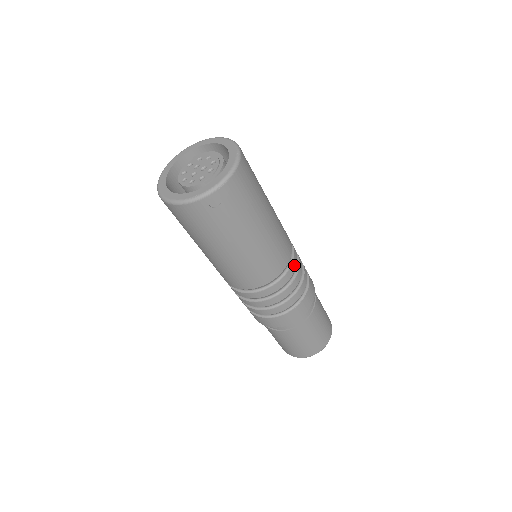
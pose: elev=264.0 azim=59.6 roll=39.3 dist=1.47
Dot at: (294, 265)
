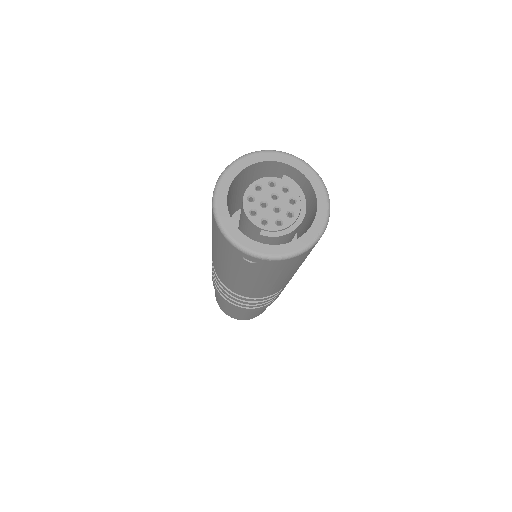
Dot at: (274, 295)
